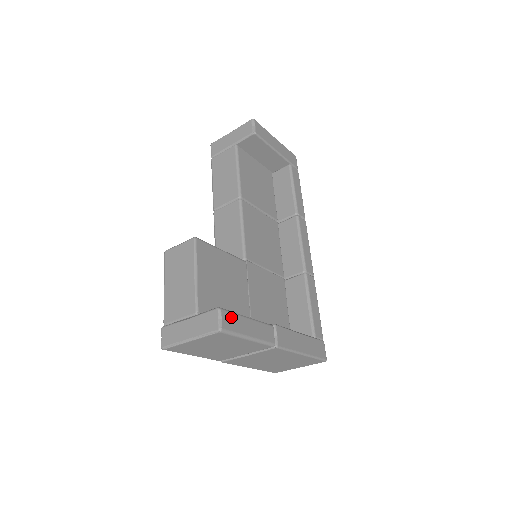
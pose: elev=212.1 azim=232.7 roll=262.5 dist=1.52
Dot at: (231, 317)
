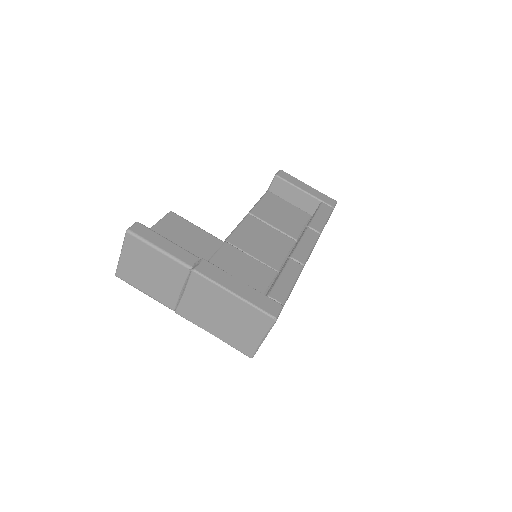
Dot at: (146, 230)
